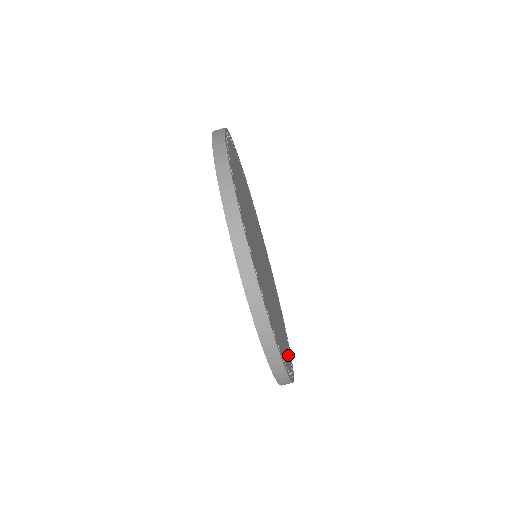
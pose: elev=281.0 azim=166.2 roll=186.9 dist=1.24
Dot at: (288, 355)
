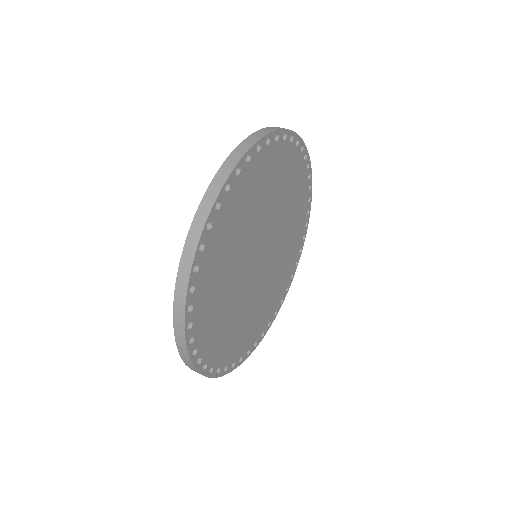
Dot at: (201, 322)
